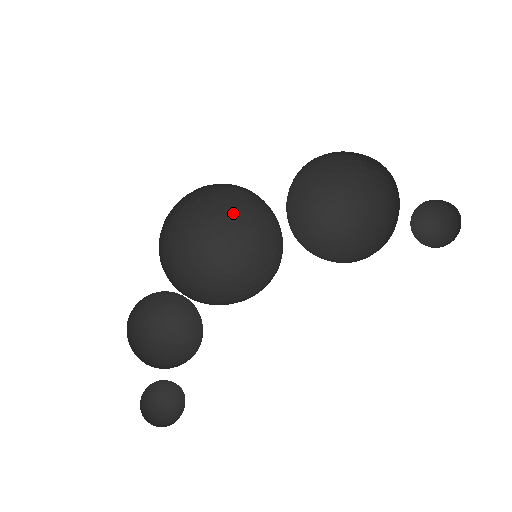
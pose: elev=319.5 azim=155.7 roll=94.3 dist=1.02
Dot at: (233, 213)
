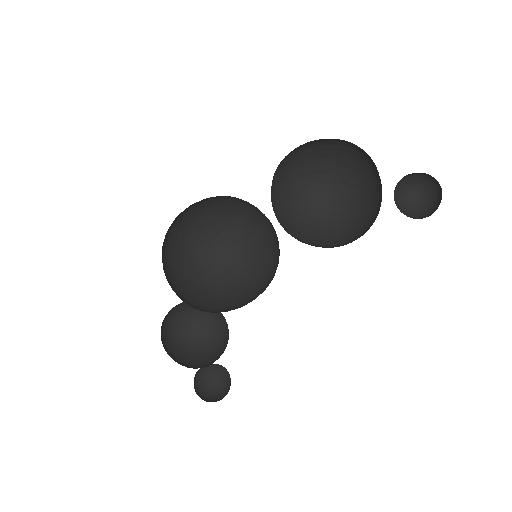
Dot at: (217, 206)
